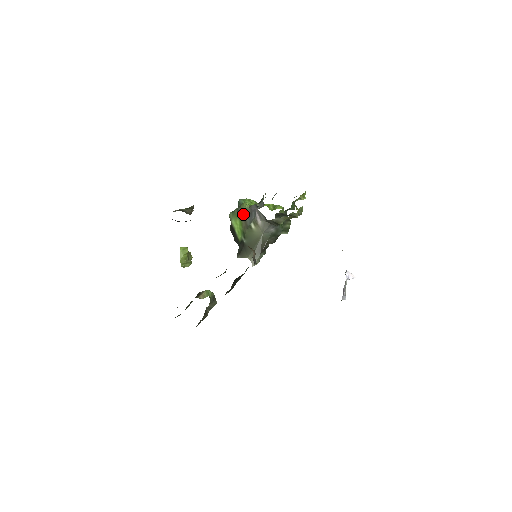
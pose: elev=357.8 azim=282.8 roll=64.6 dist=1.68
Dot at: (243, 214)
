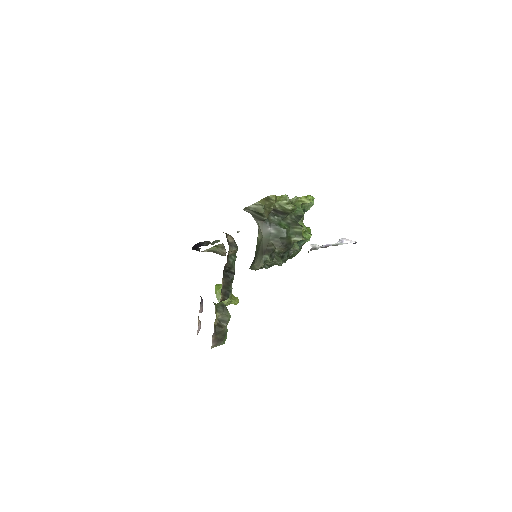
Dot at: occluded
